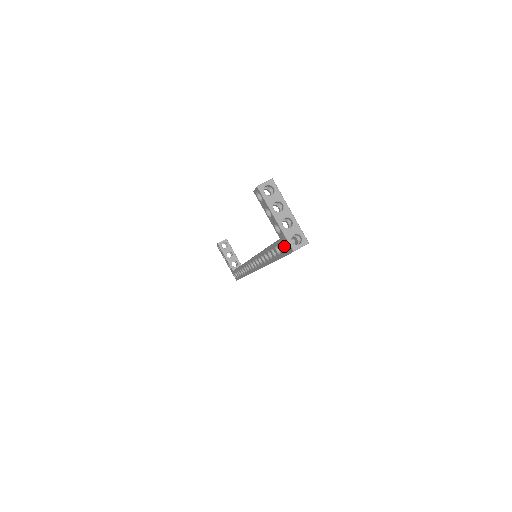
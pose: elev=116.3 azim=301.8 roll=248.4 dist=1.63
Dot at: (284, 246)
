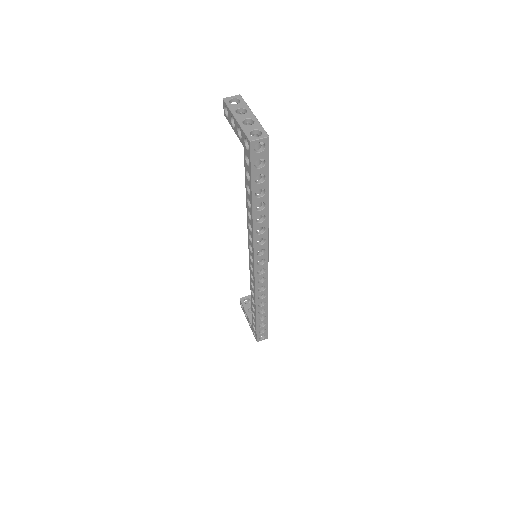
Dot at: (246, 151)
